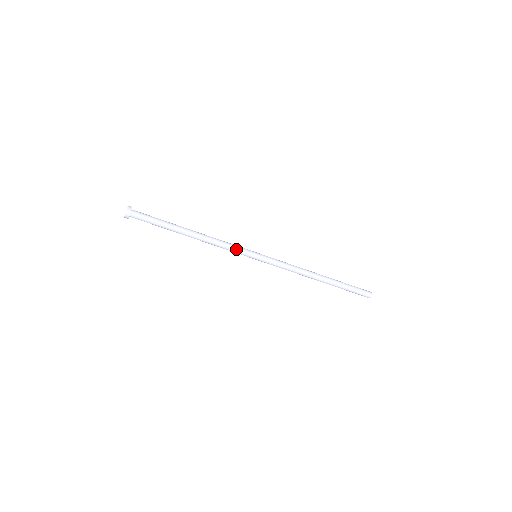
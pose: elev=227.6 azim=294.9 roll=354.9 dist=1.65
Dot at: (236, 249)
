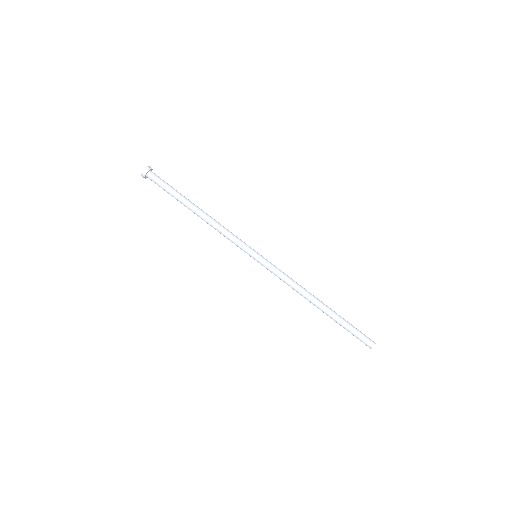
Dot at: (237, 241)
